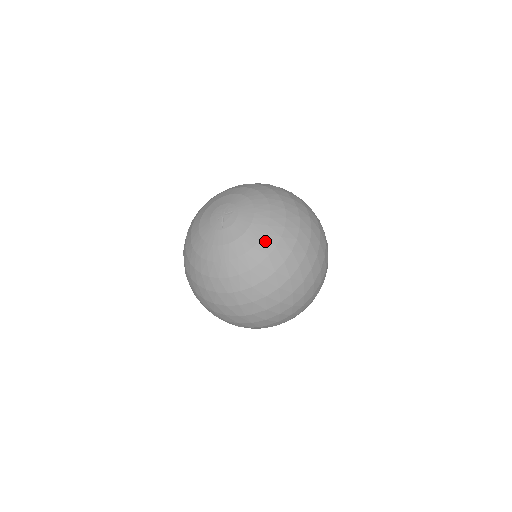
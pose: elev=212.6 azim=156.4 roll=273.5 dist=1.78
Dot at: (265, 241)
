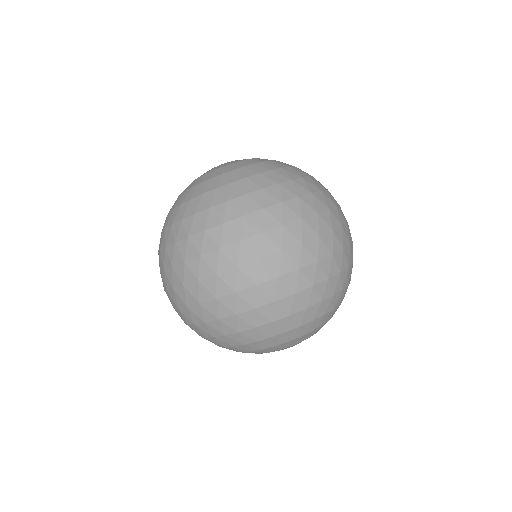
Dot at: (276, 162)
